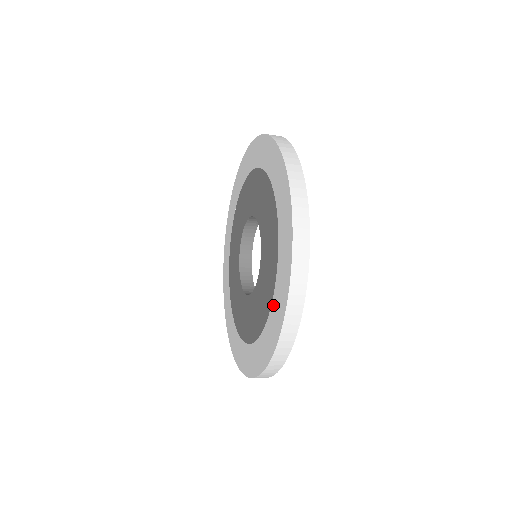
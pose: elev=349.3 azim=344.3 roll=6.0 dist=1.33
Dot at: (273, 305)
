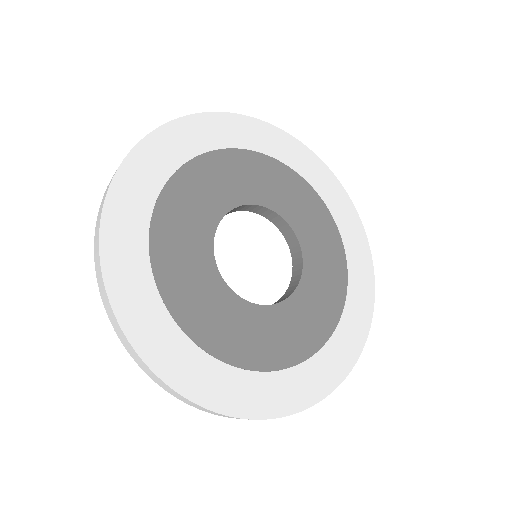
Dot at: occluded
